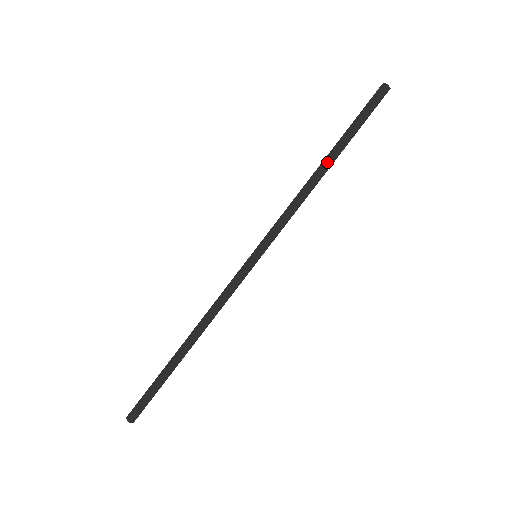
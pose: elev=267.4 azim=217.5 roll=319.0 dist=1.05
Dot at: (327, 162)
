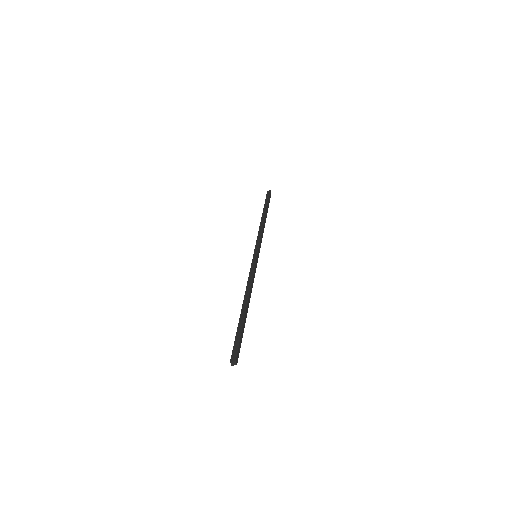
Dot at: (265, 215)
